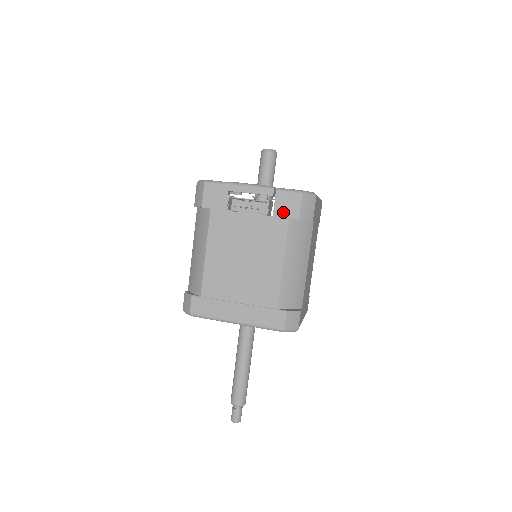
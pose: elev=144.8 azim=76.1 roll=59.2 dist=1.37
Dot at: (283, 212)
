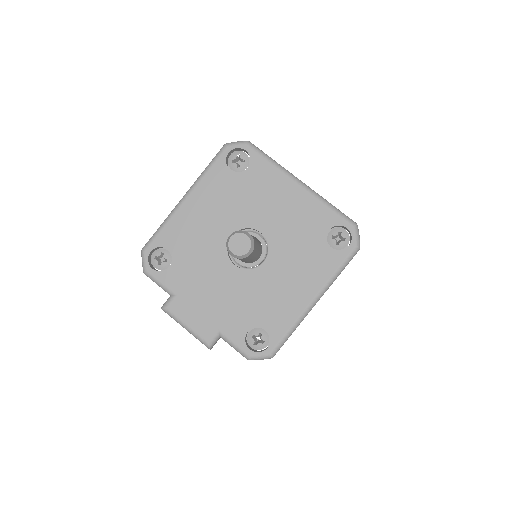
Dot at: occluded
